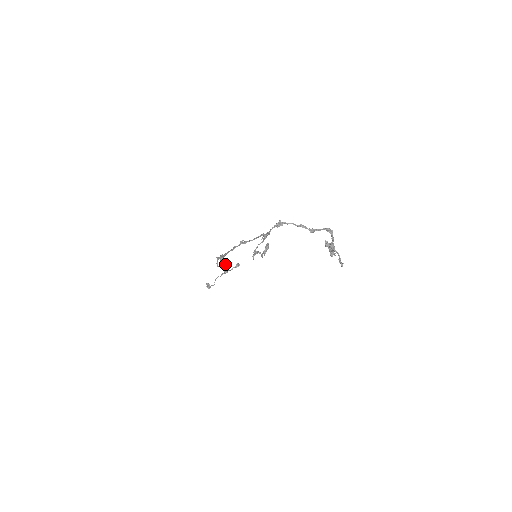
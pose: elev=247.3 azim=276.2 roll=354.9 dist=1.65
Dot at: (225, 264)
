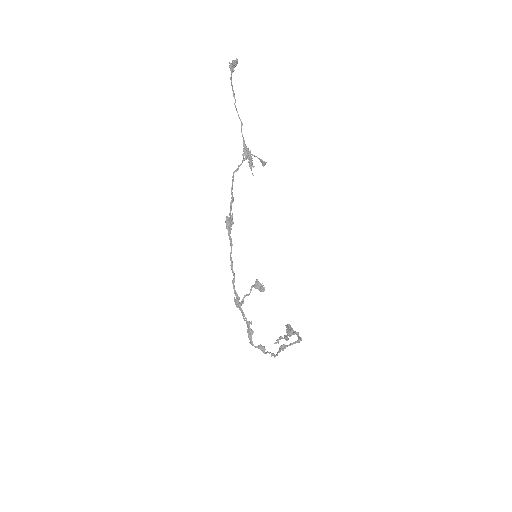
Dot at: (249, 162)
